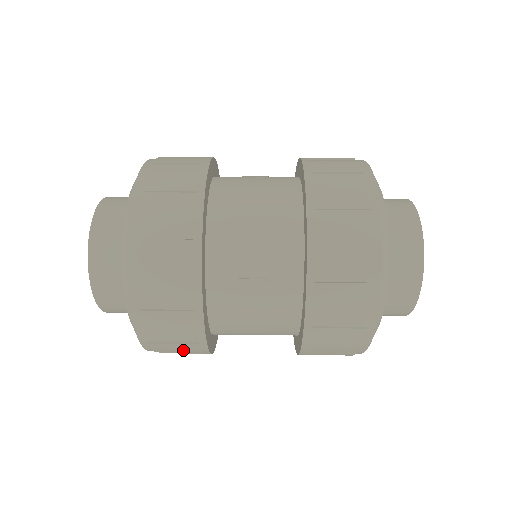
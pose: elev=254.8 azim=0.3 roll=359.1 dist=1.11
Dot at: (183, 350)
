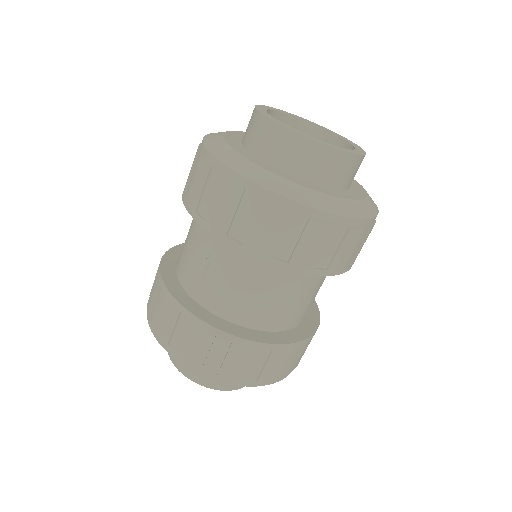
Dot at: (243, 359)
